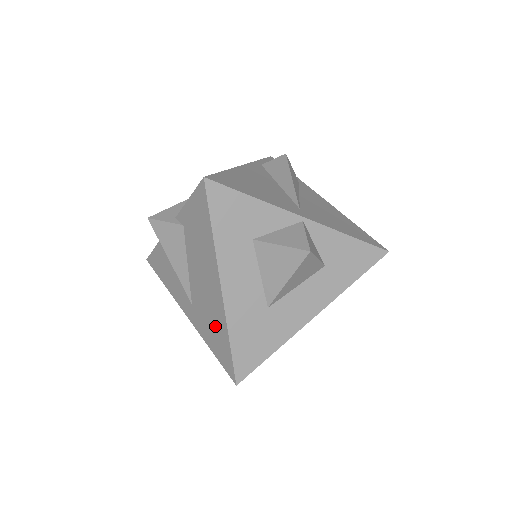
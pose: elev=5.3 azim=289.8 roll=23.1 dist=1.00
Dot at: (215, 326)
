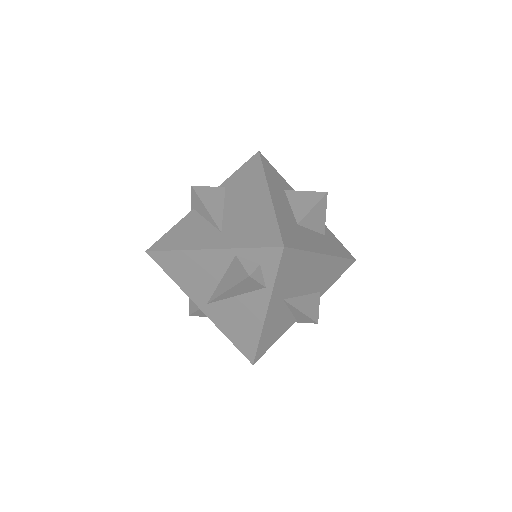
Dot at: (256, 222)
